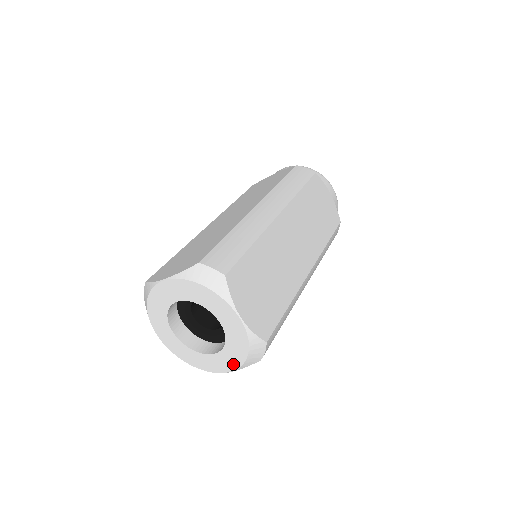
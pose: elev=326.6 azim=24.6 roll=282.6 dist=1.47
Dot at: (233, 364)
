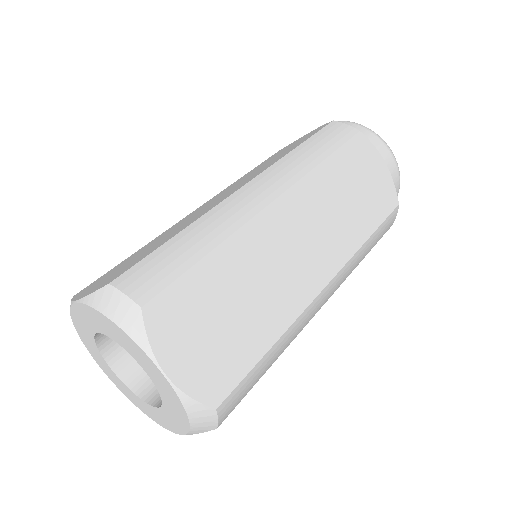
Dot at: (179, 427)
